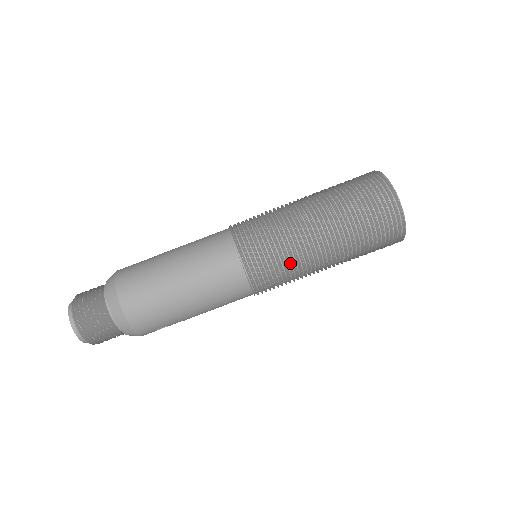
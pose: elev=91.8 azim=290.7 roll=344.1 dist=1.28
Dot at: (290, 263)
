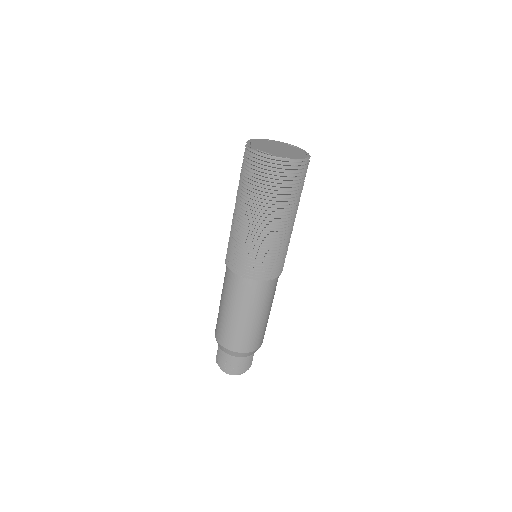
Dot at: (287, 246)
